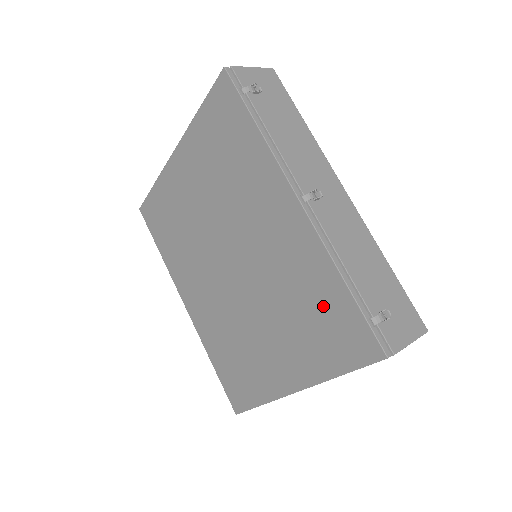
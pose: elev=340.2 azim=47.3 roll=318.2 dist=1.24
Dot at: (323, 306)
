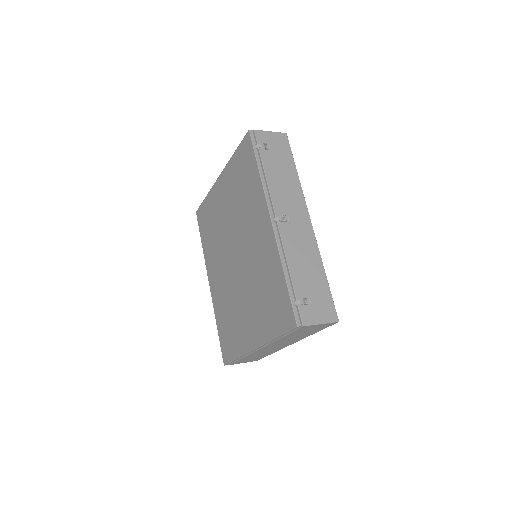
Dot at: (273, 290)
